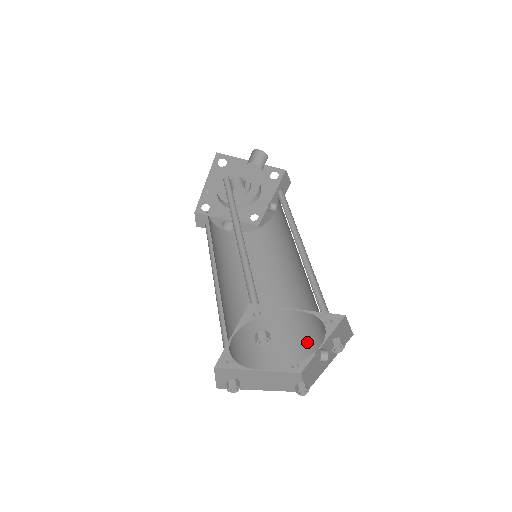
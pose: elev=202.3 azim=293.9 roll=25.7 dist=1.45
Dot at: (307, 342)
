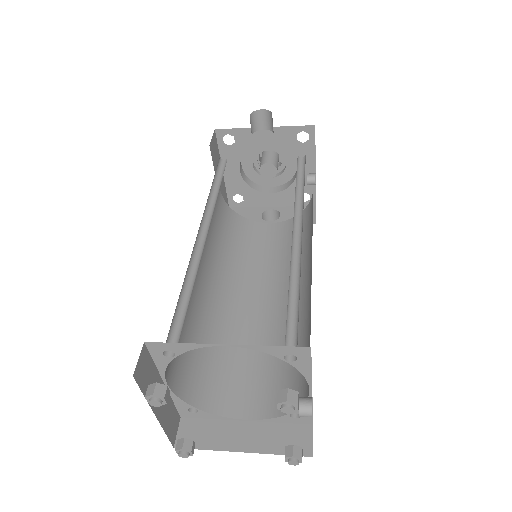
Dot at: occluded
